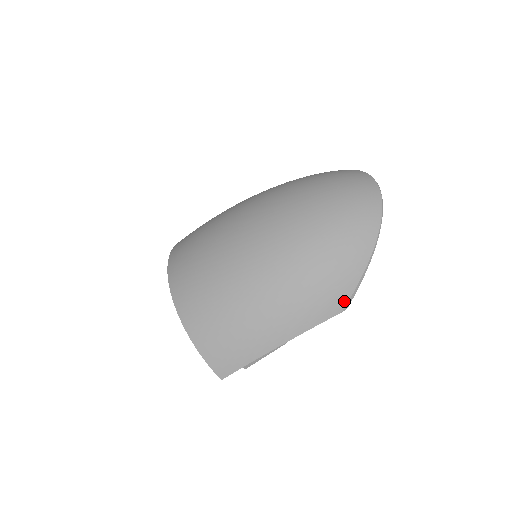
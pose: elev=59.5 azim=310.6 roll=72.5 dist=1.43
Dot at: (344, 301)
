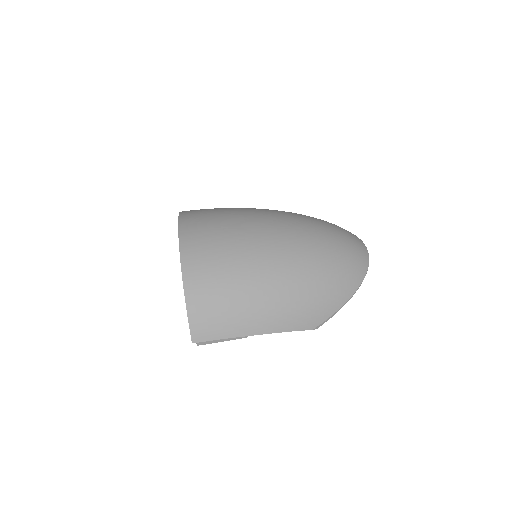
Dot at: (319, 322)
